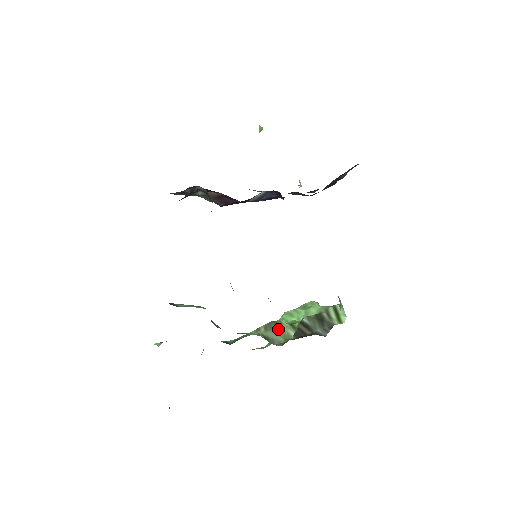
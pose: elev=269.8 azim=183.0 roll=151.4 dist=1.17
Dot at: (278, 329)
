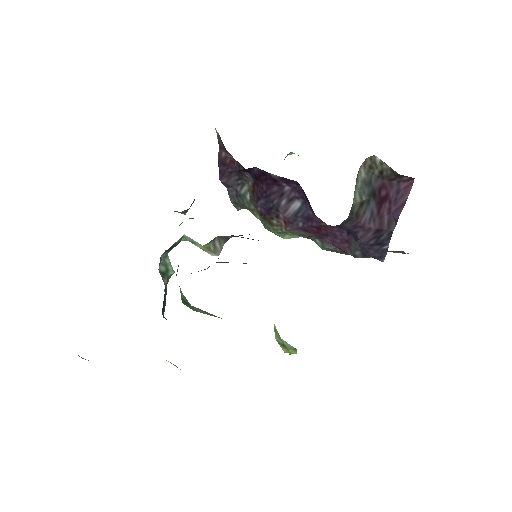
Dot at: (211, 314)
